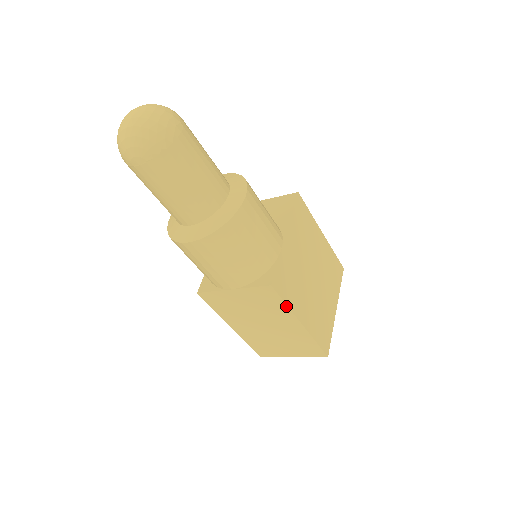
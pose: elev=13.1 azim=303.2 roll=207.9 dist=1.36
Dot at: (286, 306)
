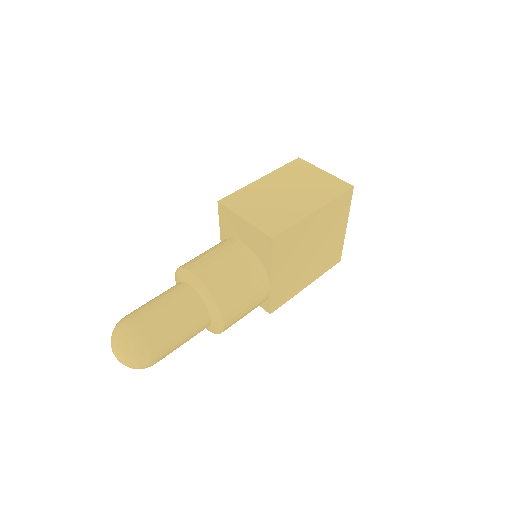
Dot at: (288, 299)
